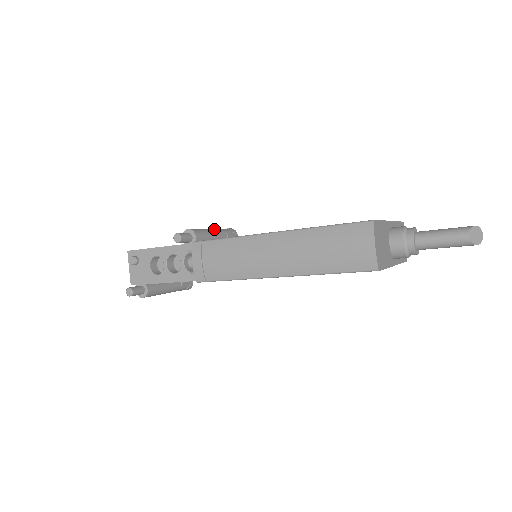
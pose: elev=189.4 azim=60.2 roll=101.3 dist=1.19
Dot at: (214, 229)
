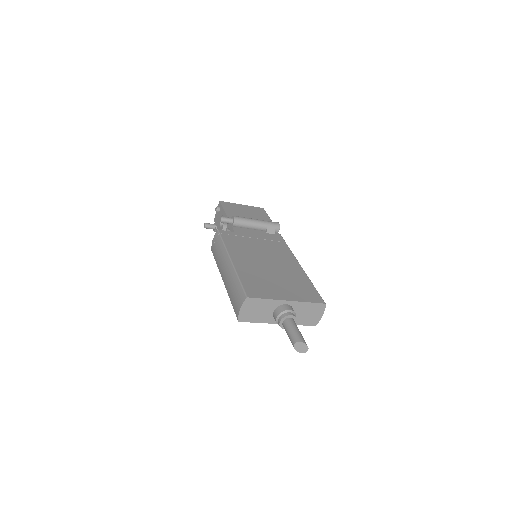
Dot at: (258, 221)
